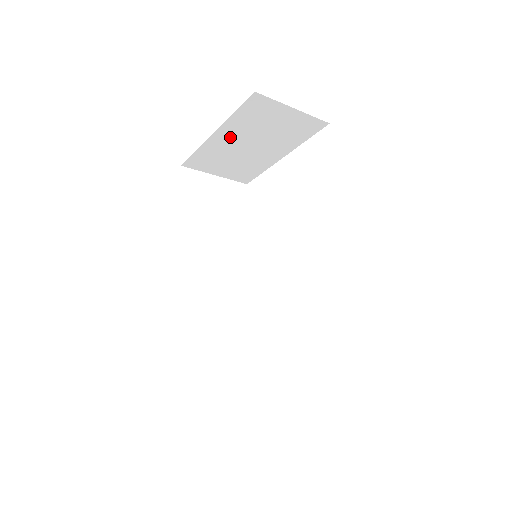
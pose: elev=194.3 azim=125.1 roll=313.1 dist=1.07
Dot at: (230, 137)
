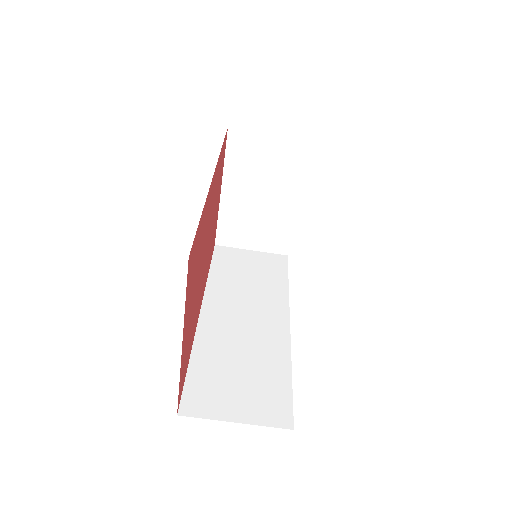
Dot at: (237, 191)
